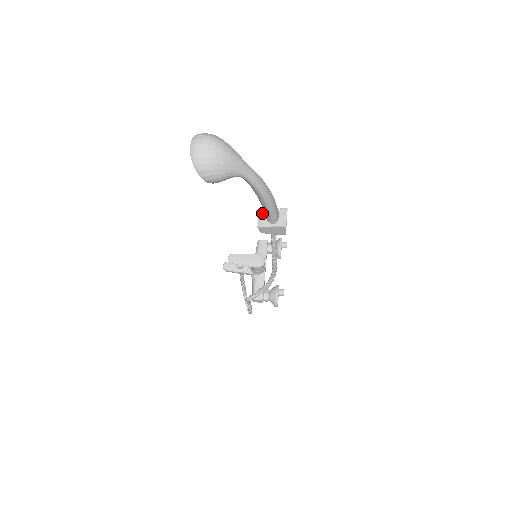
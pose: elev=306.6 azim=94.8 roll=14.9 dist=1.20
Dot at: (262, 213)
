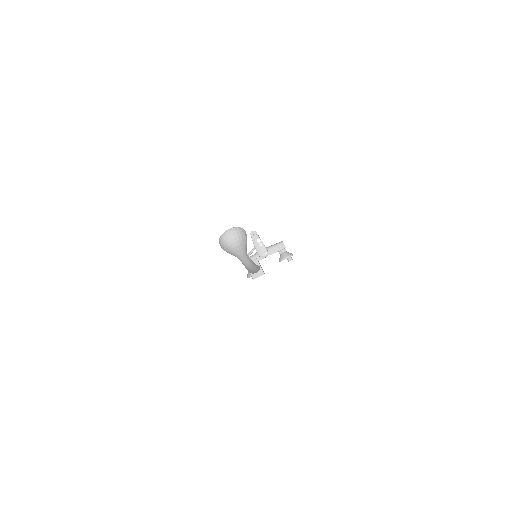
Dot at: (255, 261)
